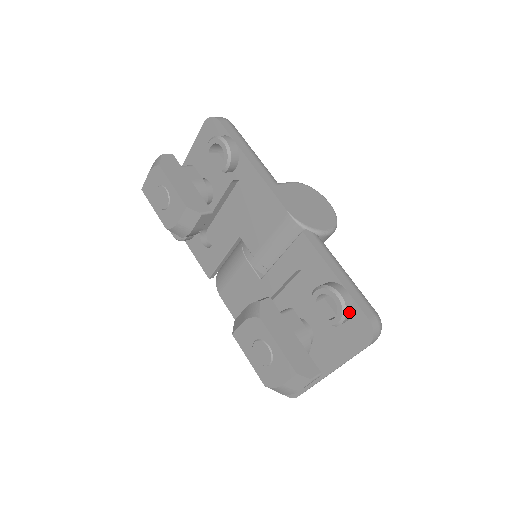
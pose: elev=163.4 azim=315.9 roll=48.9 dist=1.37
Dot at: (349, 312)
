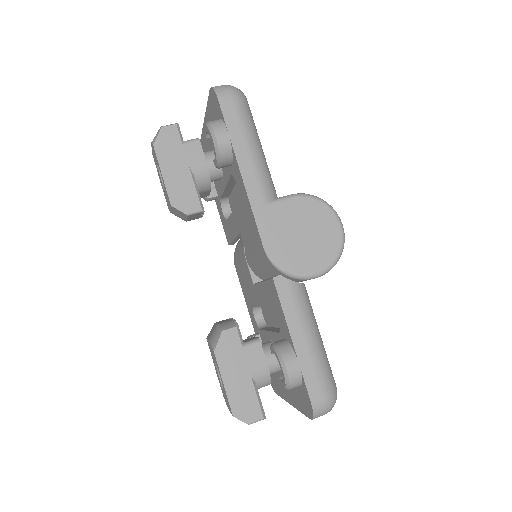
Dot at: (295, 385)
